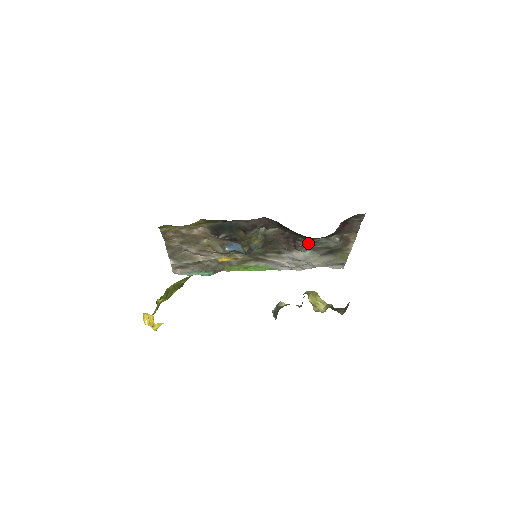
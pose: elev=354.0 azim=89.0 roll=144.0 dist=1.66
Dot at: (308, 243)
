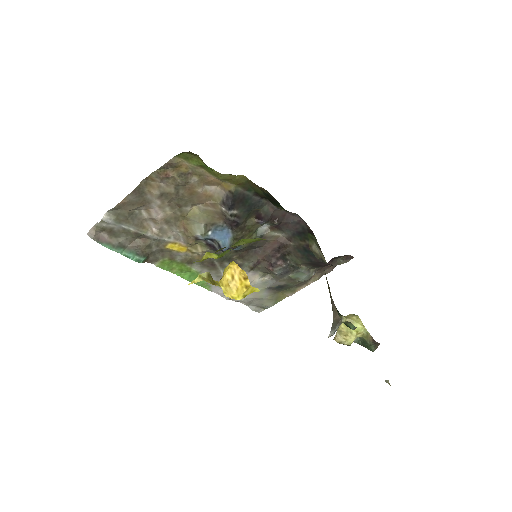
Dot at: (291, 266)
